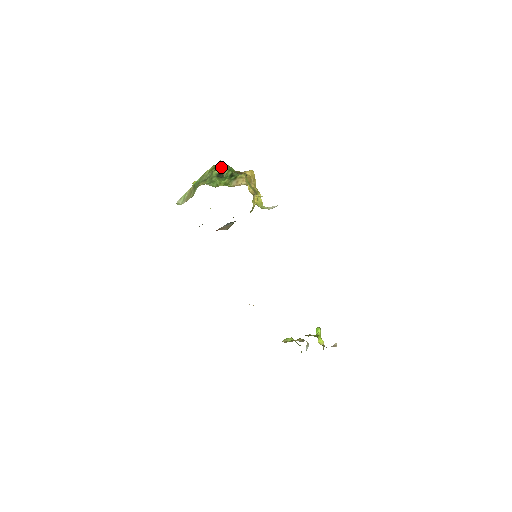
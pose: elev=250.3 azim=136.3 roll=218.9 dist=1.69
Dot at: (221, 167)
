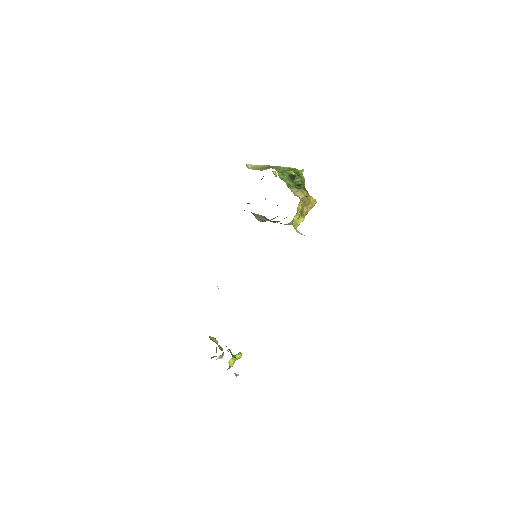
Dot at: (299, 173)
